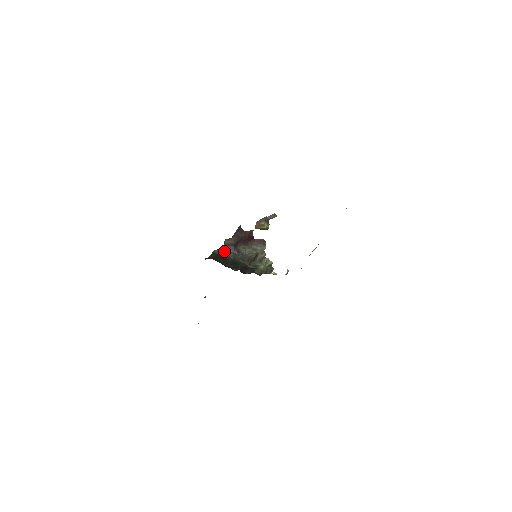
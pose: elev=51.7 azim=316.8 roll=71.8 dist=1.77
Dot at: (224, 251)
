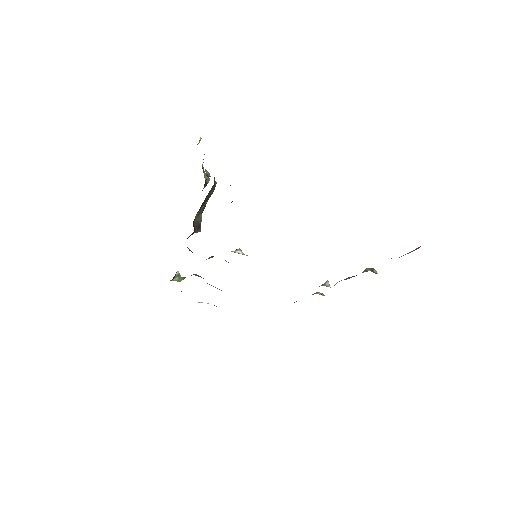
Dot at: occluded
